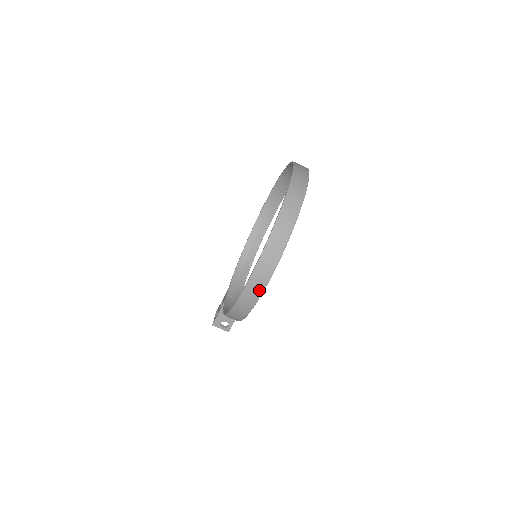
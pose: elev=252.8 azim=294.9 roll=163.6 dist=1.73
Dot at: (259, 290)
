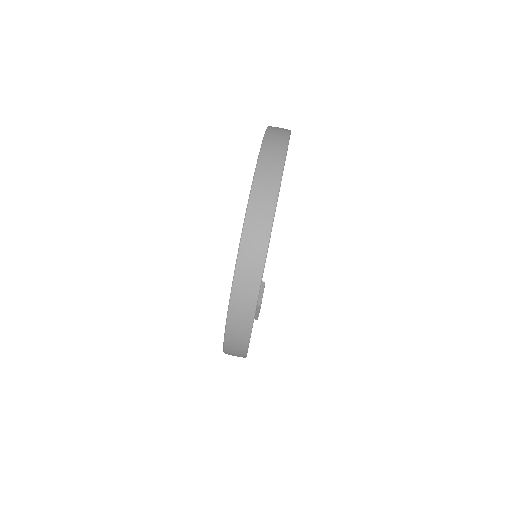
Dot at: (242, 350)
